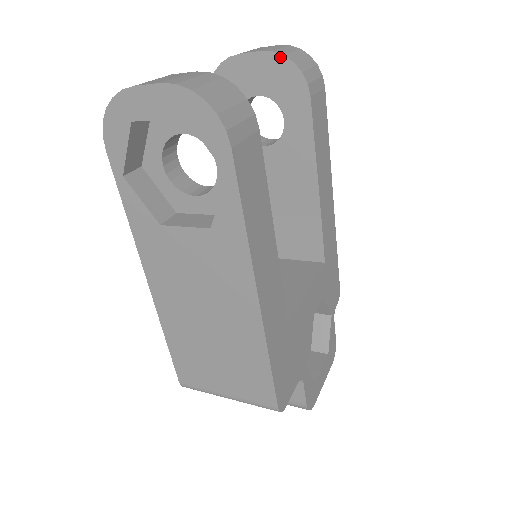
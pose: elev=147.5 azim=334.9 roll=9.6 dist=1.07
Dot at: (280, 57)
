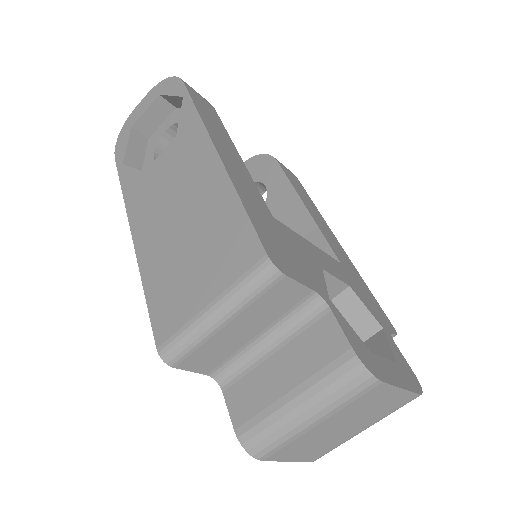
Dot at: (253, 158)
